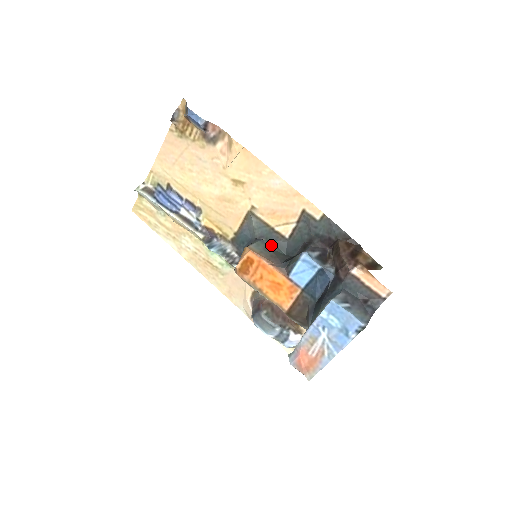
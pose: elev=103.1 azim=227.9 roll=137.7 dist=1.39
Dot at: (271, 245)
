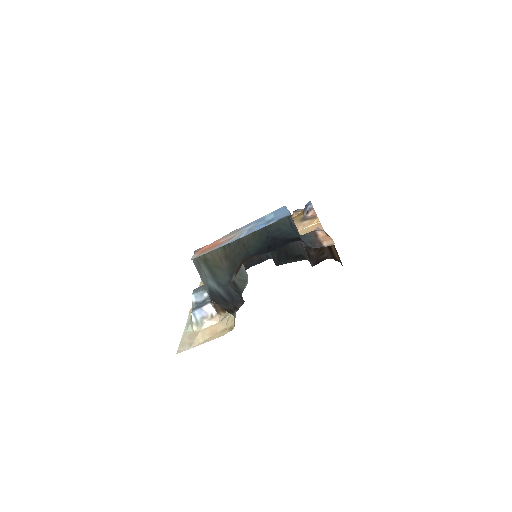
Dot at: occluded
